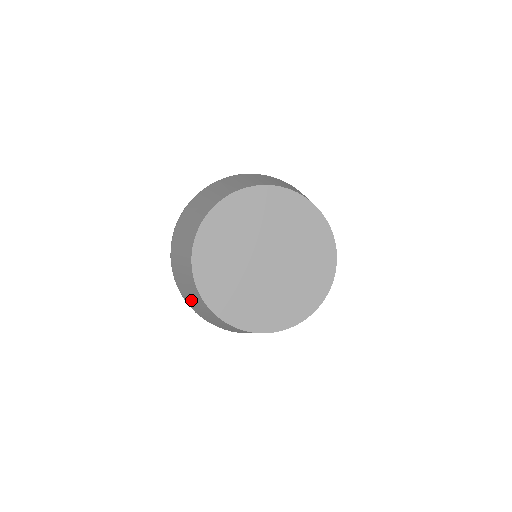
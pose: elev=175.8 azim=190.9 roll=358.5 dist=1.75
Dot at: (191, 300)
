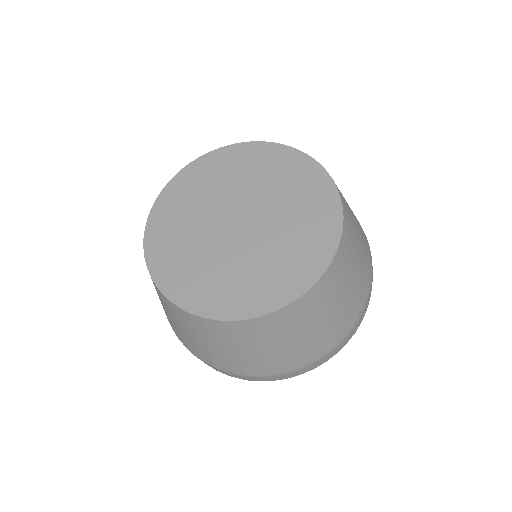
Dot at: (216, 353)
